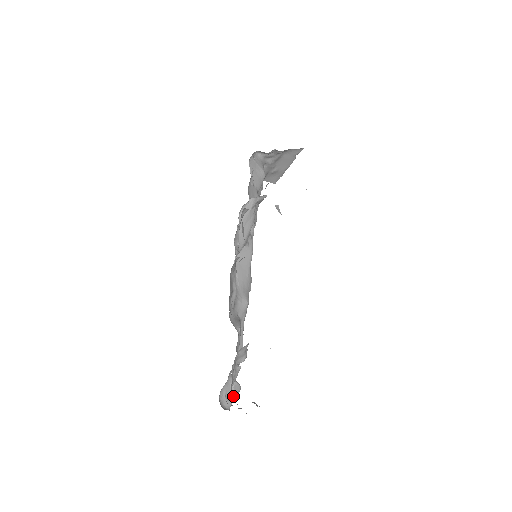
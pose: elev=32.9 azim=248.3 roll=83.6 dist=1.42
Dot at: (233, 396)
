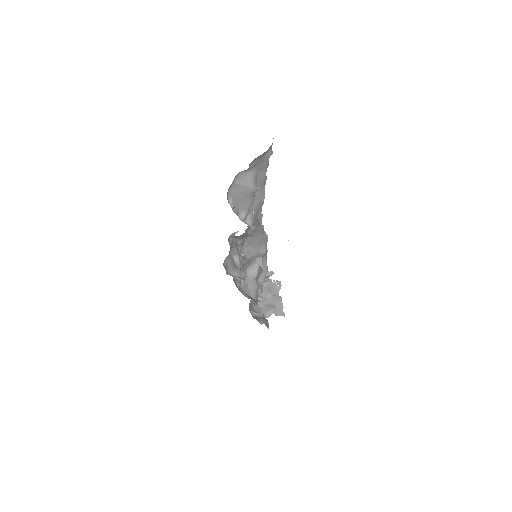
Dot at: (268, 277)
